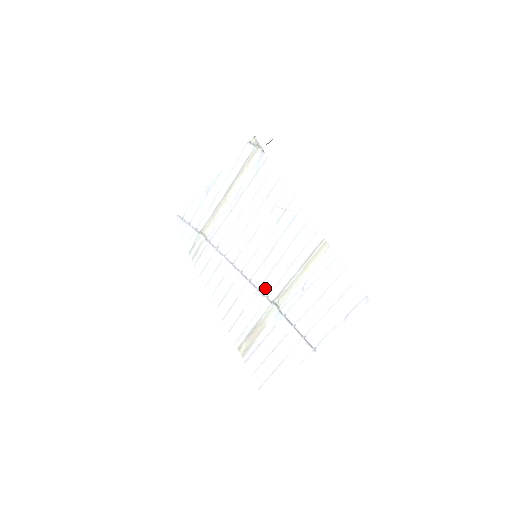
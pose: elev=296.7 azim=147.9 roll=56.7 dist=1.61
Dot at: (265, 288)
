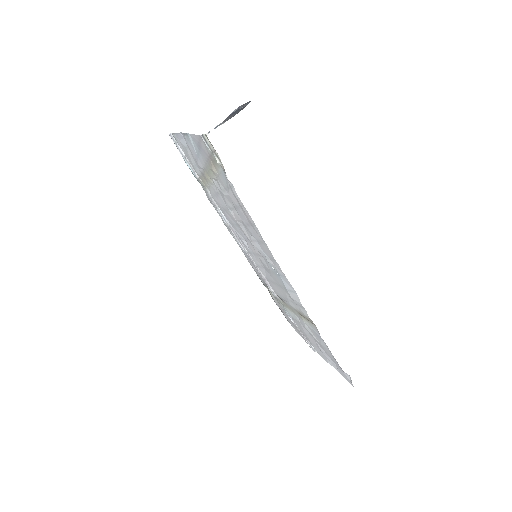
Dot at: (270, 285)
